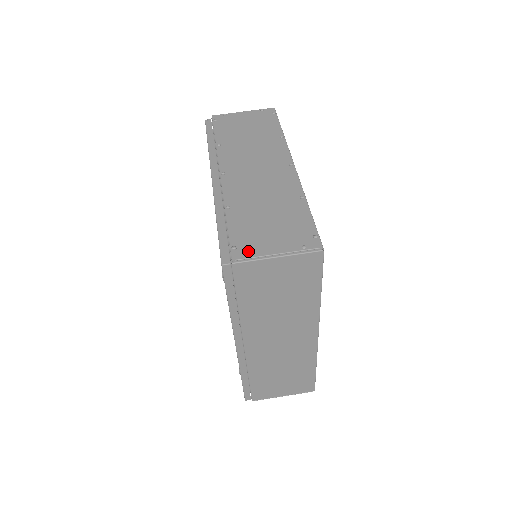
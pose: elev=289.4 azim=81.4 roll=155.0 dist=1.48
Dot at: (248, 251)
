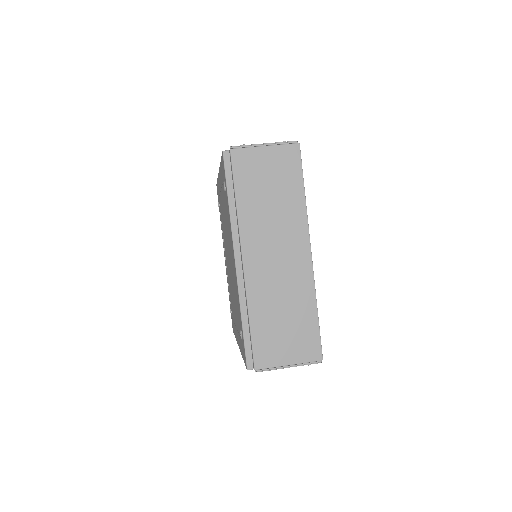
Dot at: (243, 147)
